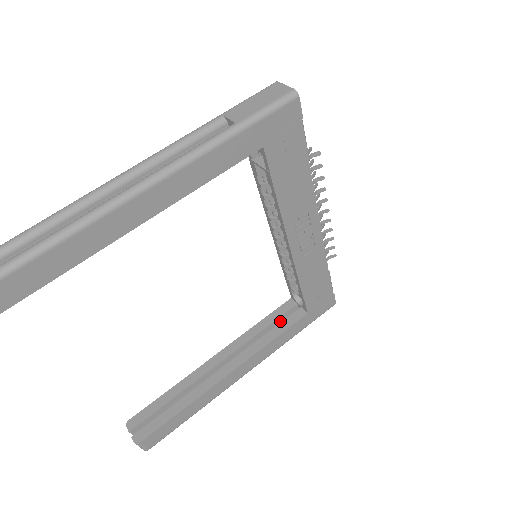
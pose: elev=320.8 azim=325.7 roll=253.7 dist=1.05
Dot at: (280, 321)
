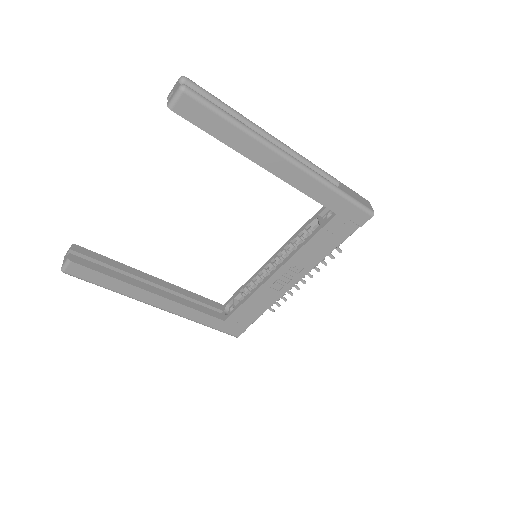
Dot at: occluded
